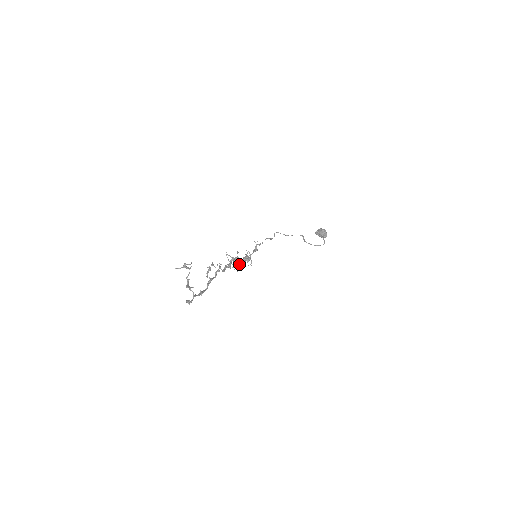
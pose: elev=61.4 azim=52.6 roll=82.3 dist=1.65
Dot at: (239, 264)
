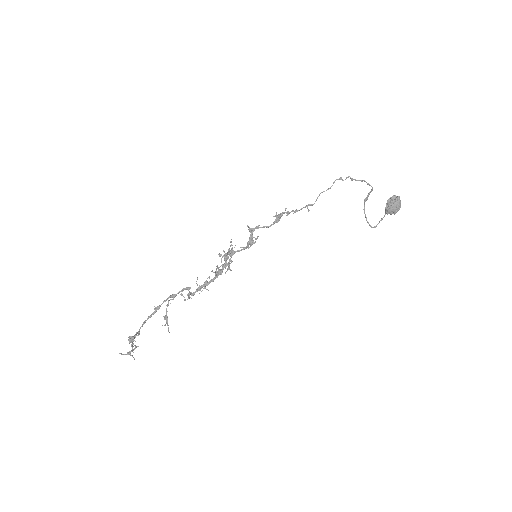
Dot at: (230, 256)
